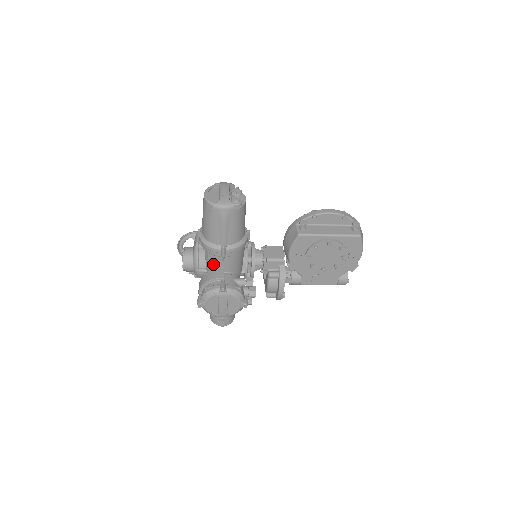
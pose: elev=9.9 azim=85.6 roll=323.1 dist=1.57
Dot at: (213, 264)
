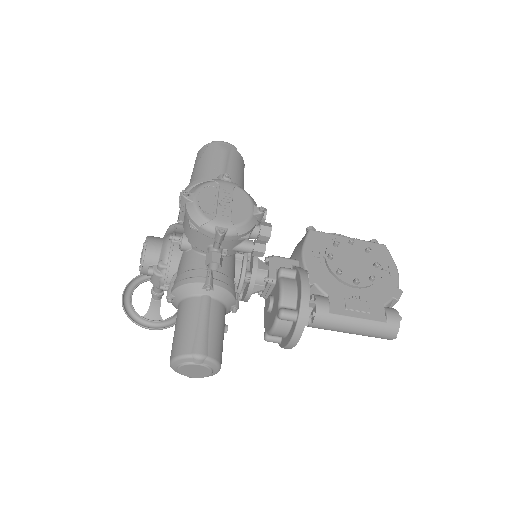
Dot at: occluded
